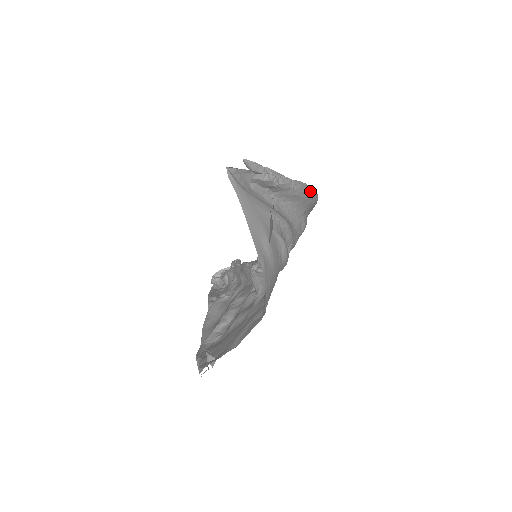
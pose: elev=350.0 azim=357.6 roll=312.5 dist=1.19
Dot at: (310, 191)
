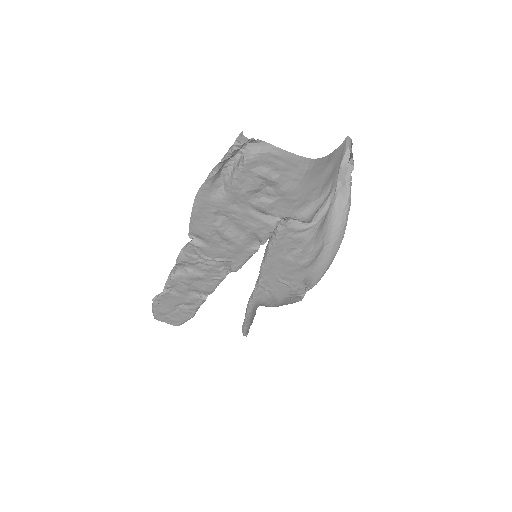
Dot at: (344, 232)
